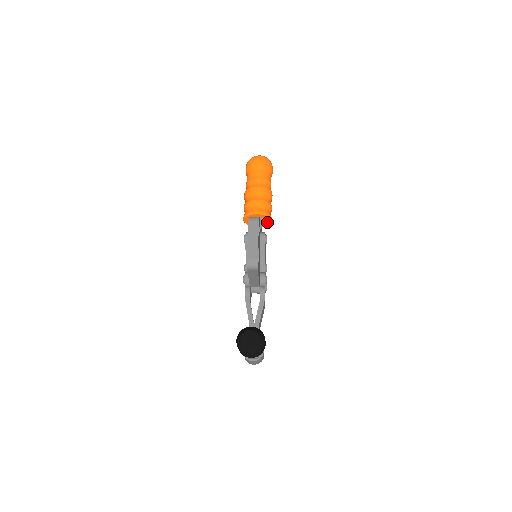
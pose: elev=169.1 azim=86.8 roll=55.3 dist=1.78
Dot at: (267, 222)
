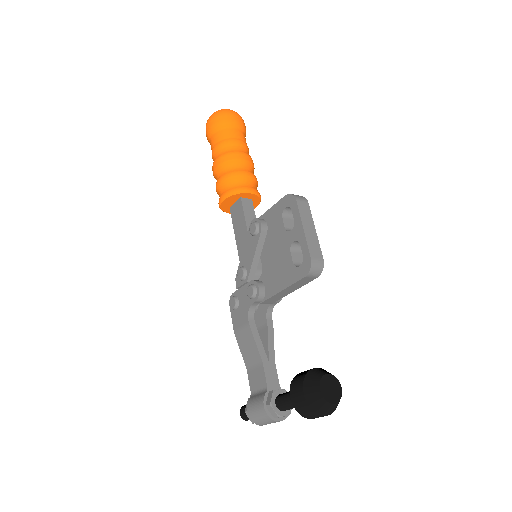
Dot at: occluded
